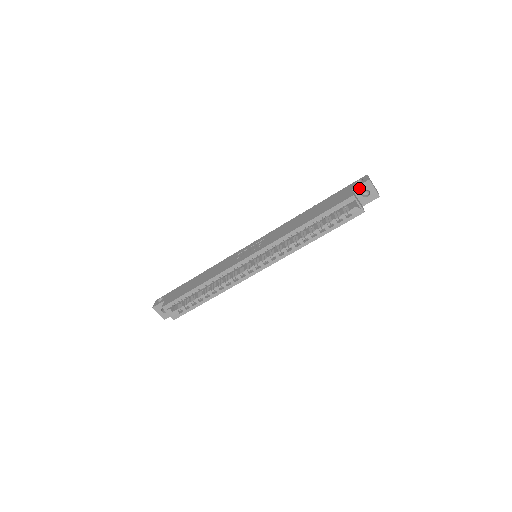
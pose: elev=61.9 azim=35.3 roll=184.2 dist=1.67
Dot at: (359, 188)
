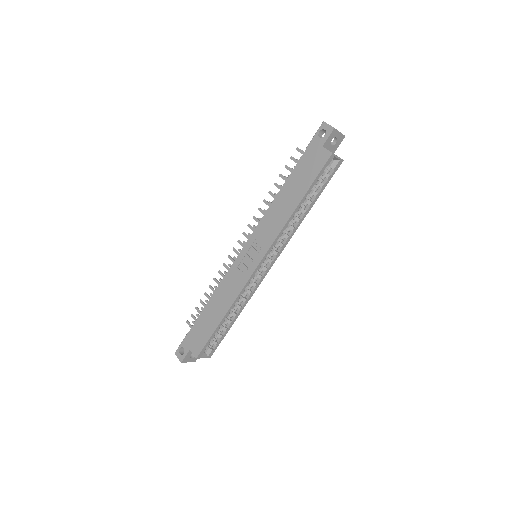
Dot at: (328, 141)
